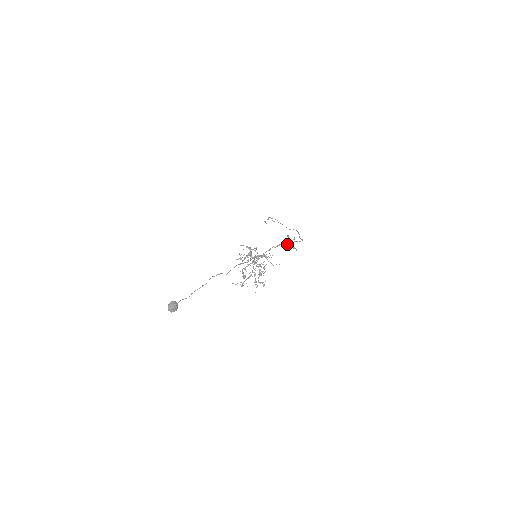
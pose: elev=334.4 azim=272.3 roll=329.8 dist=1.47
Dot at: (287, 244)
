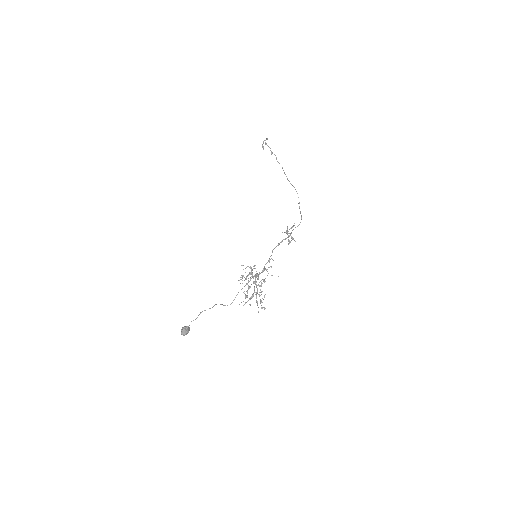
Dot at: (286, 238)
